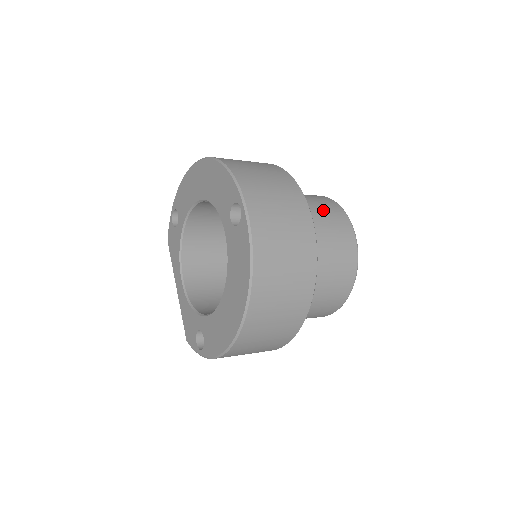
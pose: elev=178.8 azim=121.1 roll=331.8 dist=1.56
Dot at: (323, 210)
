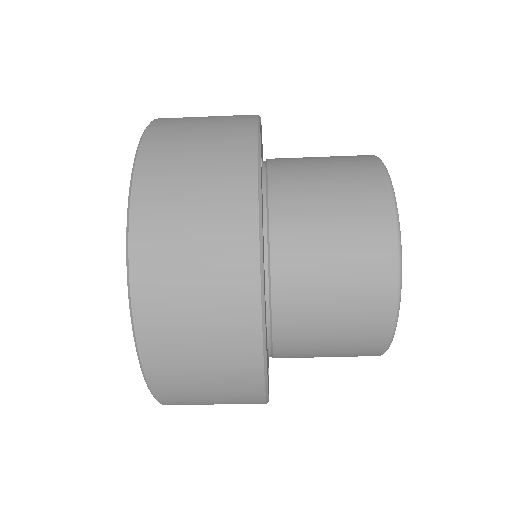
Dot at: (333, 162)
